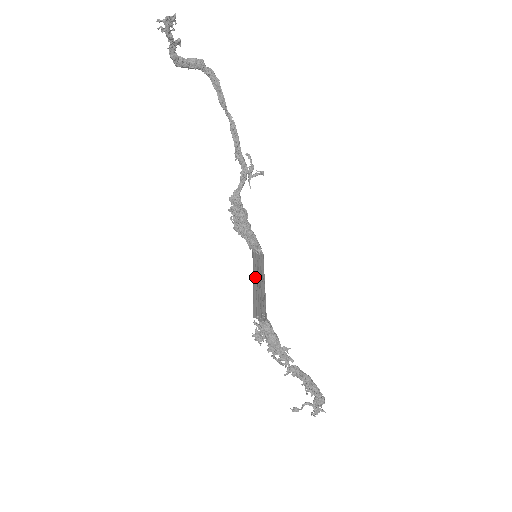
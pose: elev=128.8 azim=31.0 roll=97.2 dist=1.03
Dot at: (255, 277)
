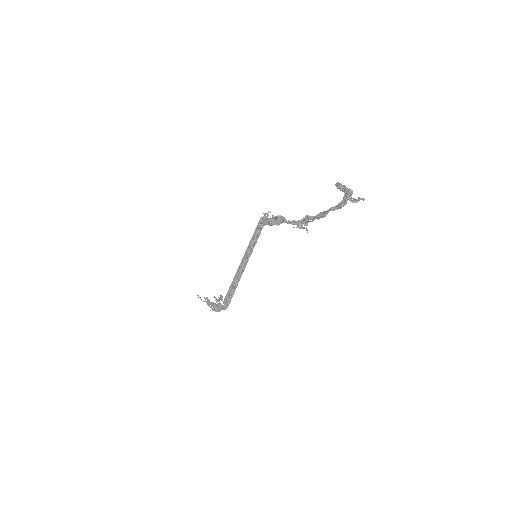
Dot at: (245, 256)
